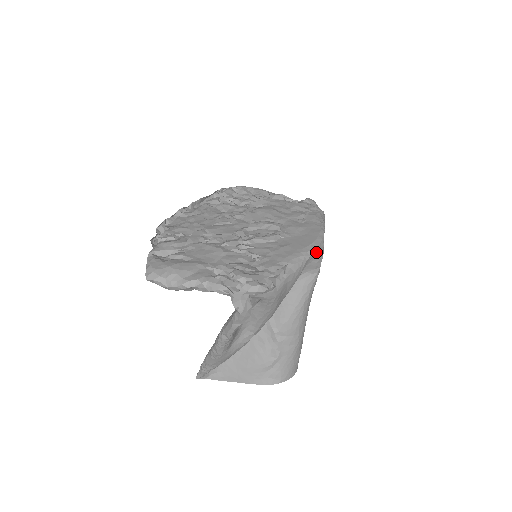
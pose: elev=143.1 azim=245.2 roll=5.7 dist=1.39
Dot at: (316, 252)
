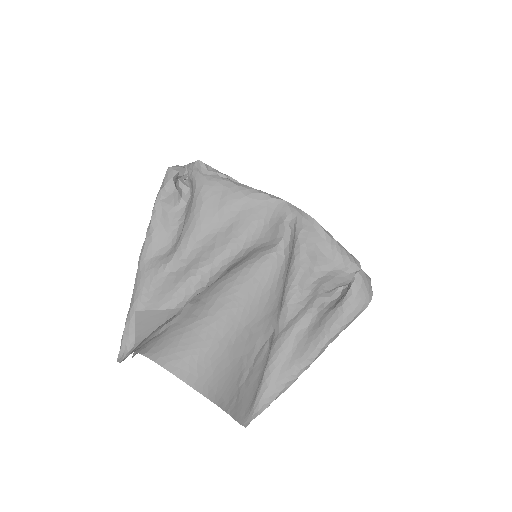
Dot at: (280, 204)
